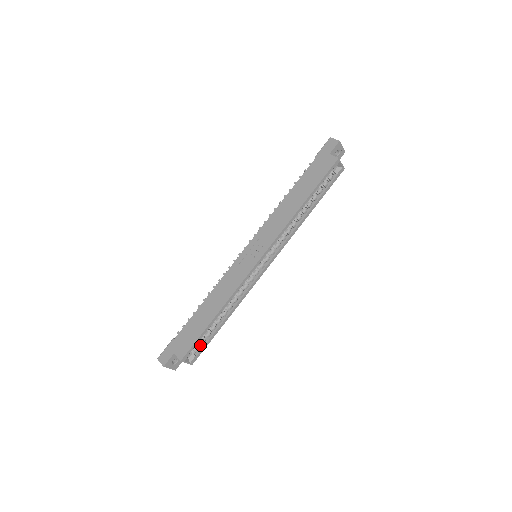
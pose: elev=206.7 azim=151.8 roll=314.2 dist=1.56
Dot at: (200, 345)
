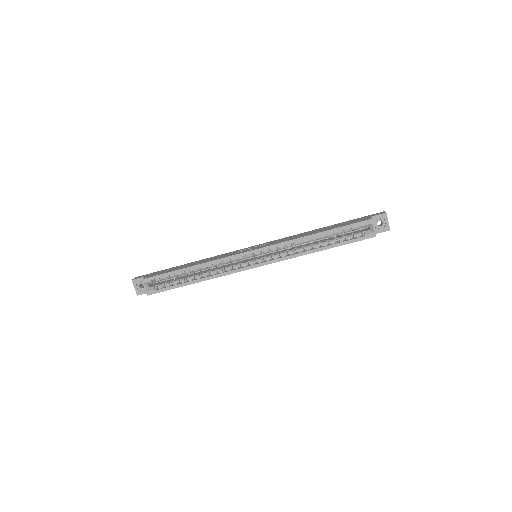
Dot at: occluded
